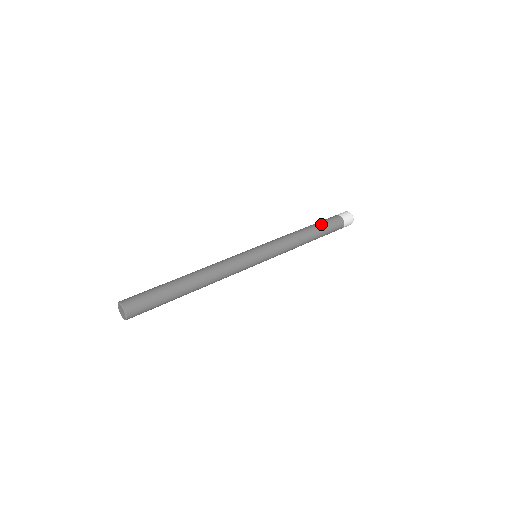
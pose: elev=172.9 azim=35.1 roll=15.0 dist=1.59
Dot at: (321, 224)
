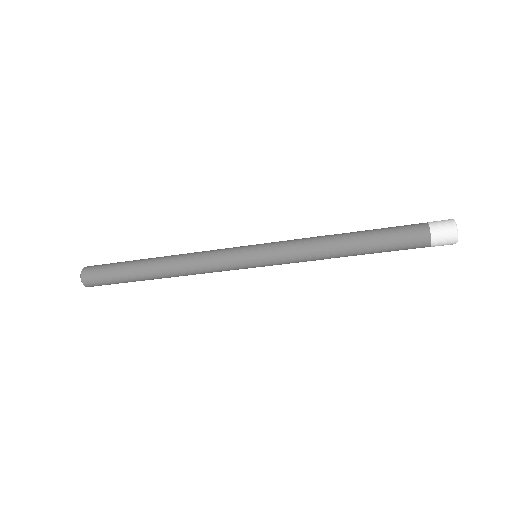
Dot at: (380, 230)
